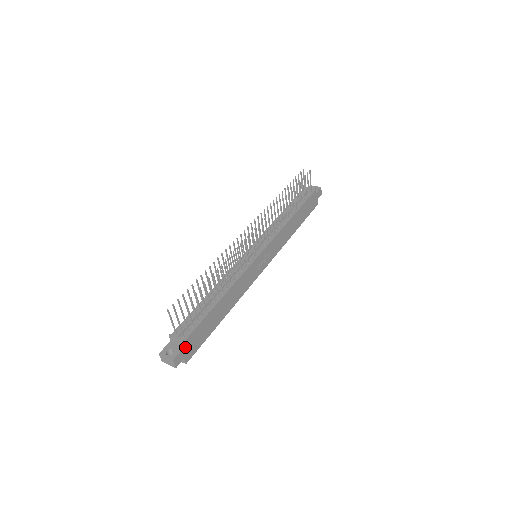
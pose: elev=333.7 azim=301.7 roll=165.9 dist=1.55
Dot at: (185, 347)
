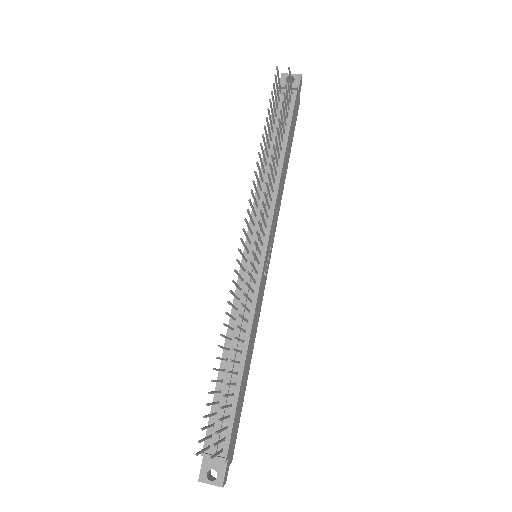
Dot at: (228, 458)
